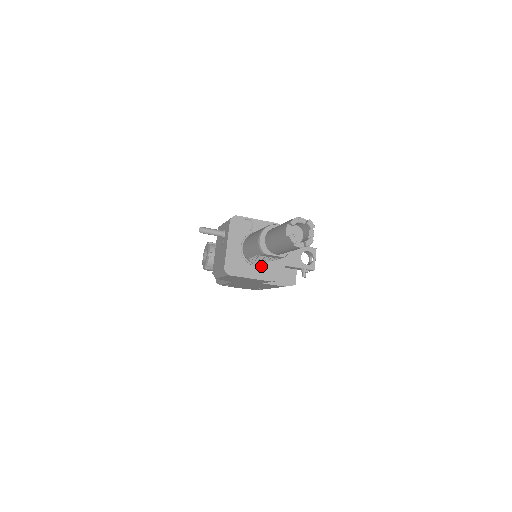
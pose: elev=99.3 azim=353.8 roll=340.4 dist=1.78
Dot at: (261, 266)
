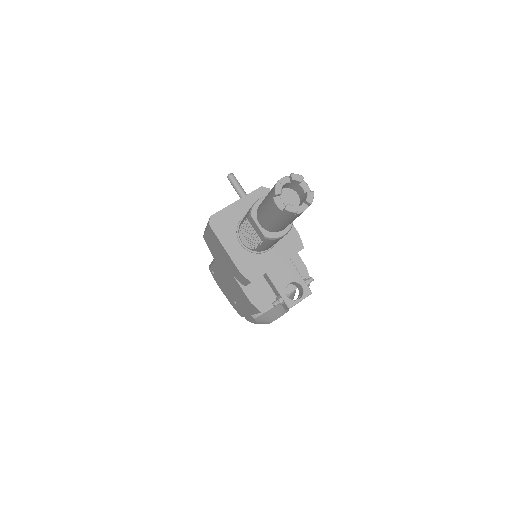
Dot at: (245, 249)
